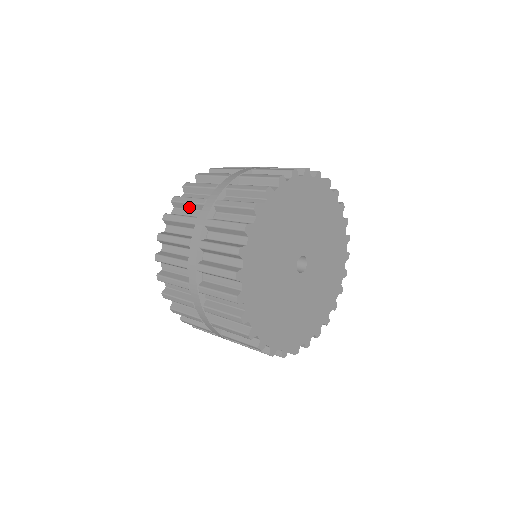
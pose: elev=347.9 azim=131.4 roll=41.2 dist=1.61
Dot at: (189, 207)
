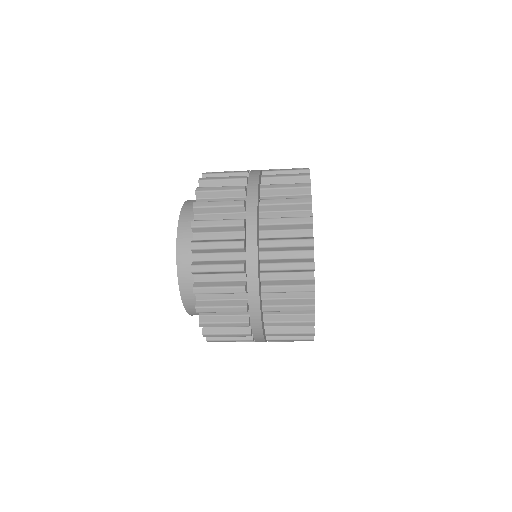
Dot at: occluded
